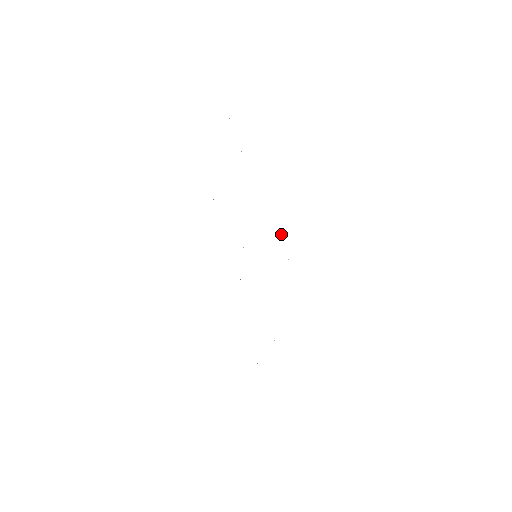
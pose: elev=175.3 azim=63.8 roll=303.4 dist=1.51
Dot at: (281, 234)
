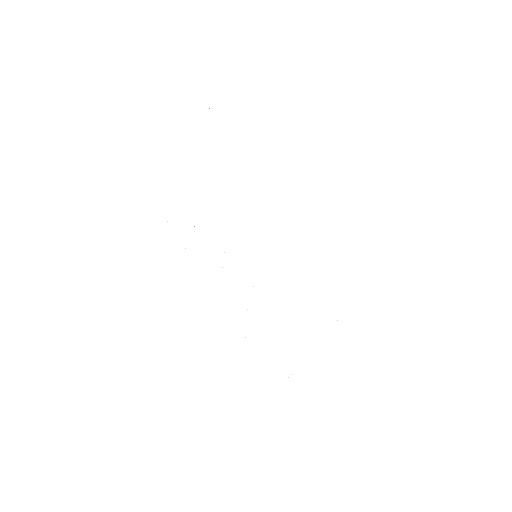
Dot at: occluded
